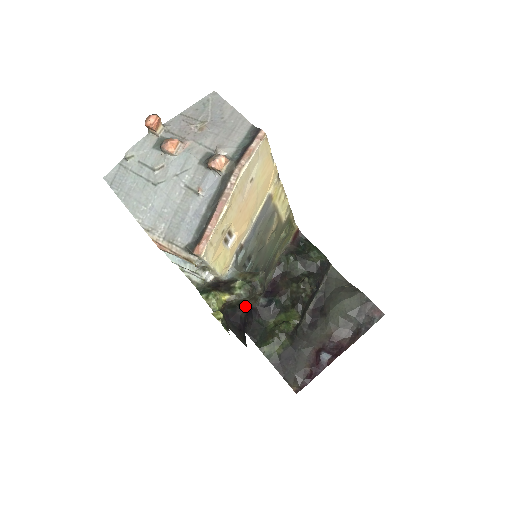
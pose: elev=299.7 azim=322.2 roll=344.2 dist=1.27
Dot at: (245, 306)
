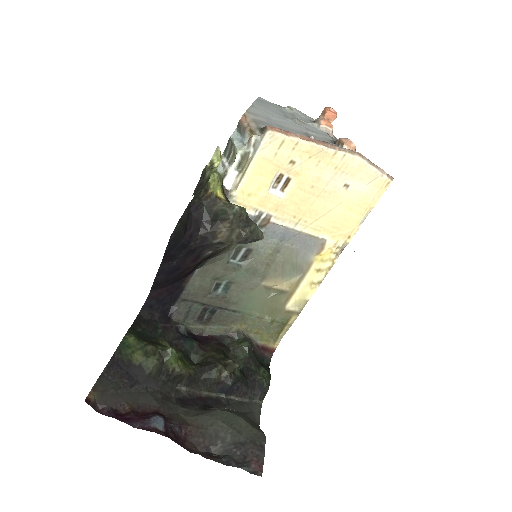
Dot at: (216, 227)
